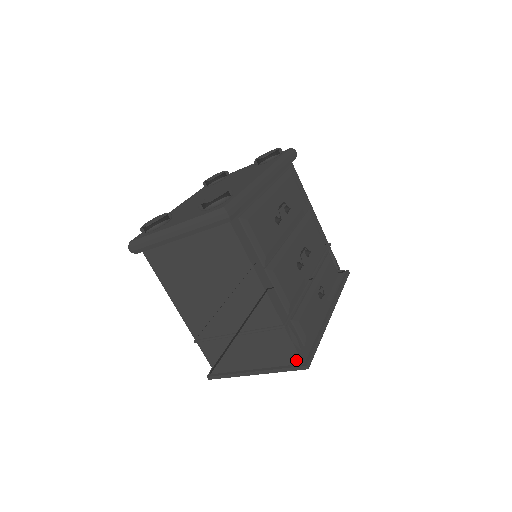
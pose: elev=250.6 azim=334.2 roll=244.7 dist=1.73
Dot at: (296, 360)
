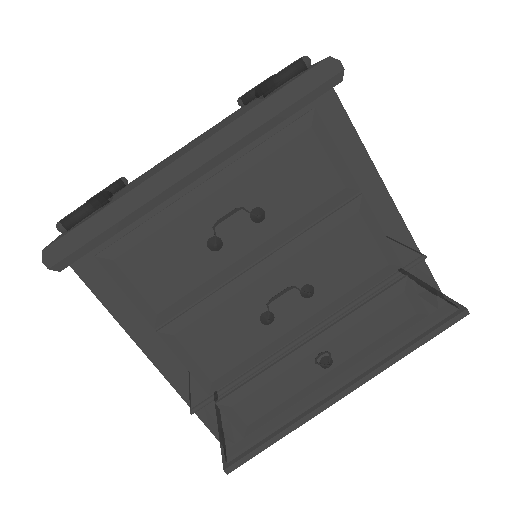
Dot at: (224, 449)
